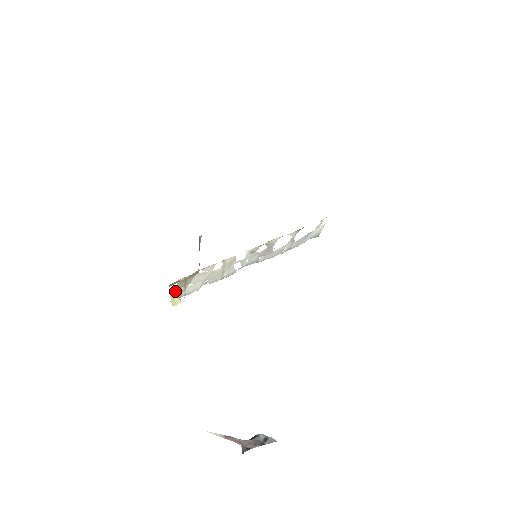
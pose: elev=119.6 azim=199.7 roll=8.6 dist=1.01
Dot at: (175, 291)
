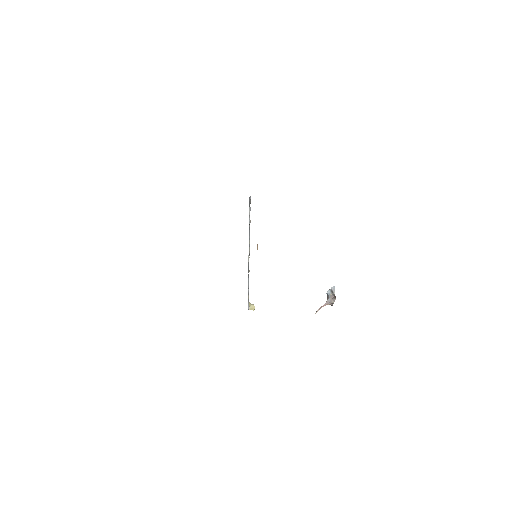
Dot at: (249, 306)
